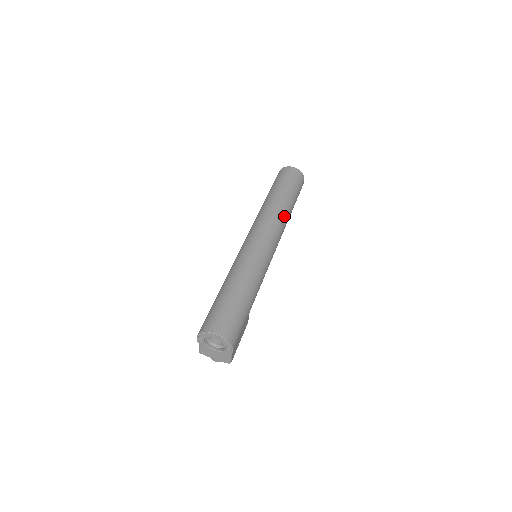
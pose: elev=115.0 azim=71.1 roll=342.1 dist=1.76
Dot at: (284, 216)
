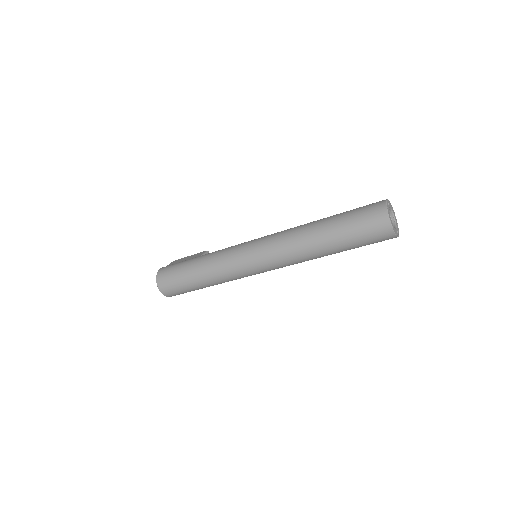
Dot at: (307, 259)
